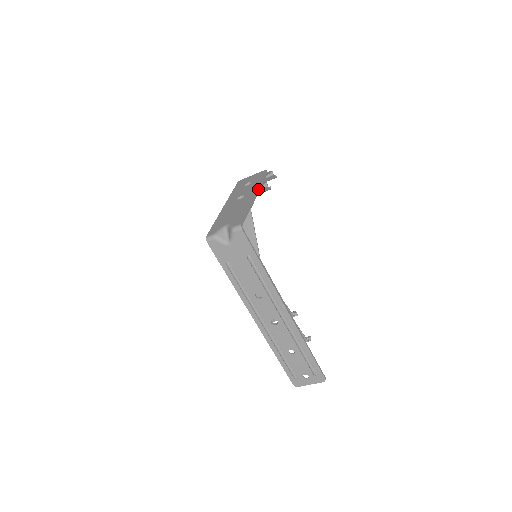
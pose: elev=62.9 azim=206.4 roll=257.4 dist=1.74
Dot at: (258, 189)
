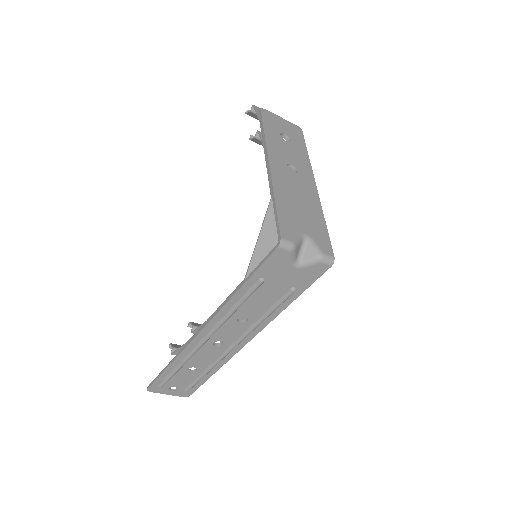
Dot at: (312, 173)
